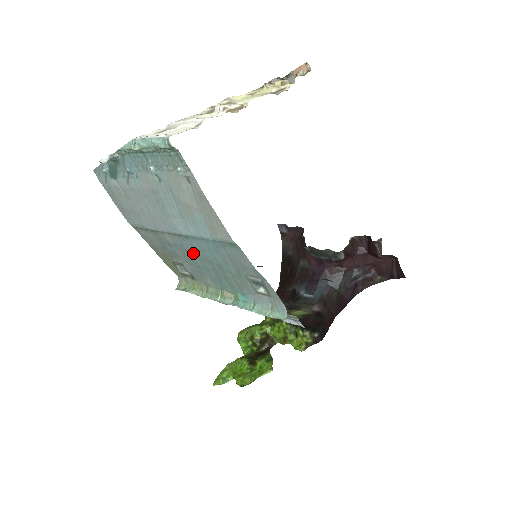
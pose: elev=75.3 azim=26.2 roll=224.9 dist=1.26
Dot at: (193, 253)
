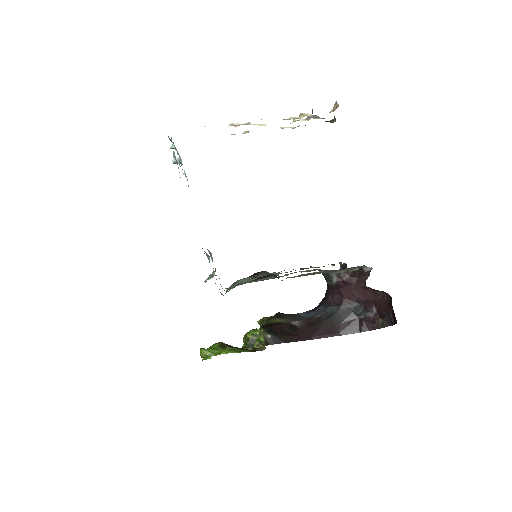
Dot at: occluded
